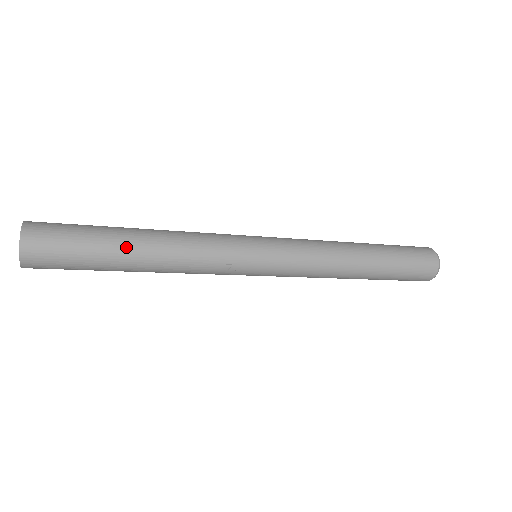
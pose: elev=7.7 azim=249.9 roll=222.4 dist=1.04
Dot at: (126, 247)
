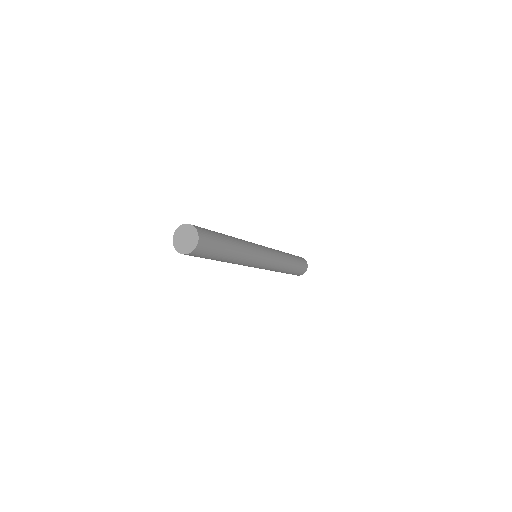
Dot at: (226, 256)
